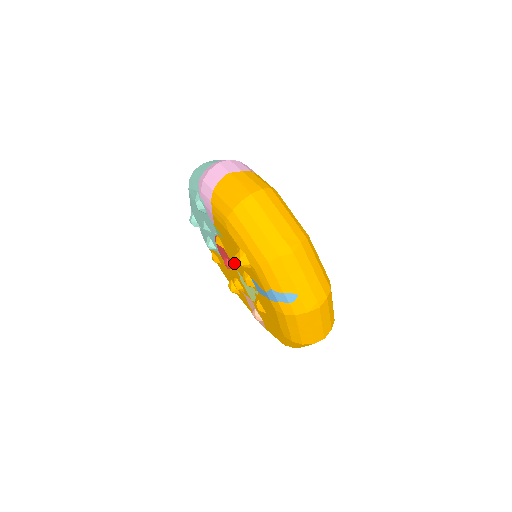
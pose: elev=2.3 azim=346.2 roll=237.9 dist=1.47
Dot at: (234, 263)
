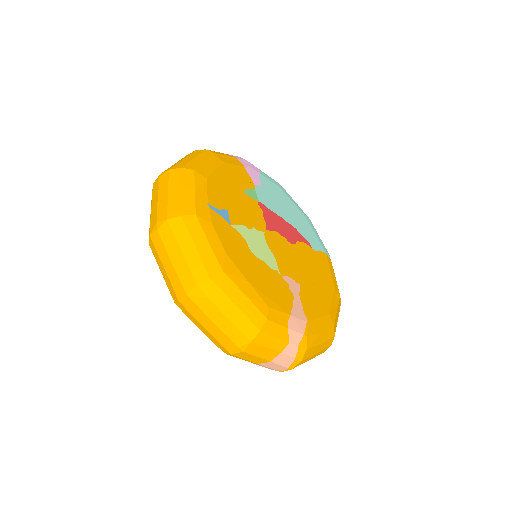
Dot at: occluded
